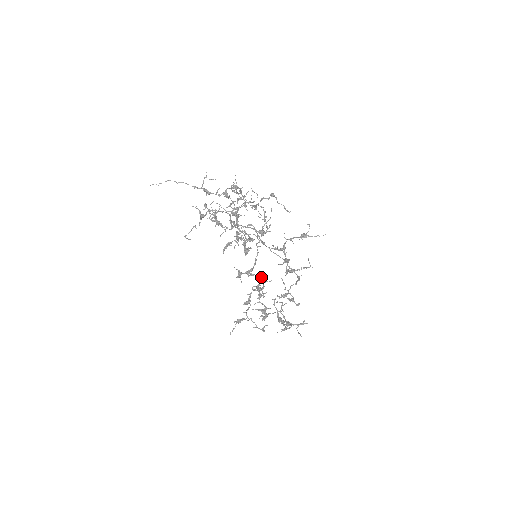
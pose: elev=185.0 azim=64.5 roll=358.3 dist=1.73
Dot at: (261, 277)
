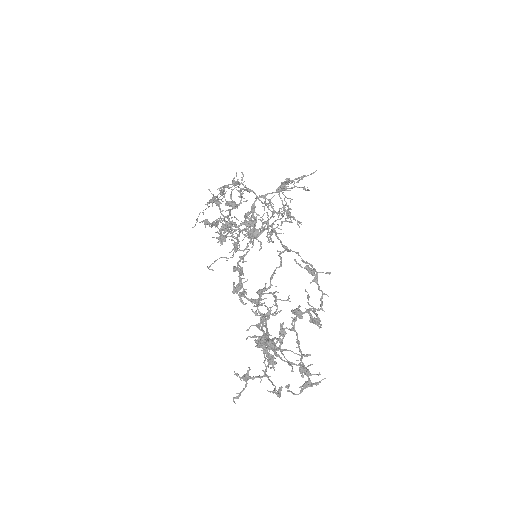
Dot at: (243, 273)
